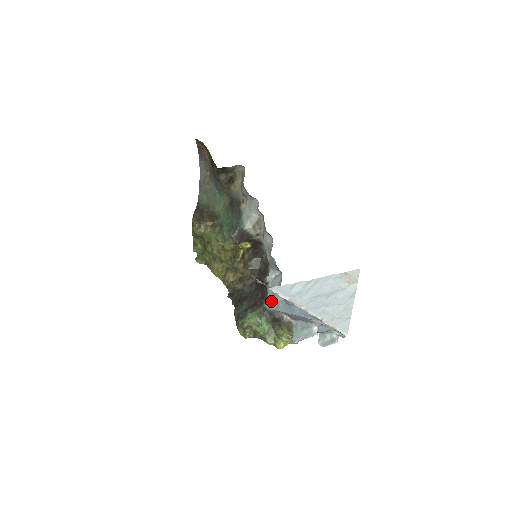
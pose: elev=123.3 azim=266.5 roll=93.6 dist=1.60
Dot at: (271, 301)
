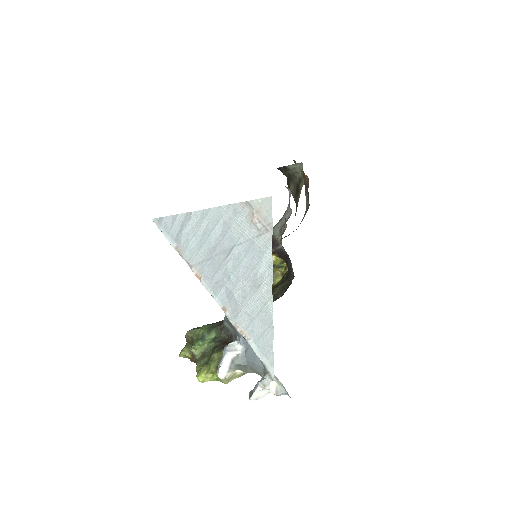
Dot at: occluded
